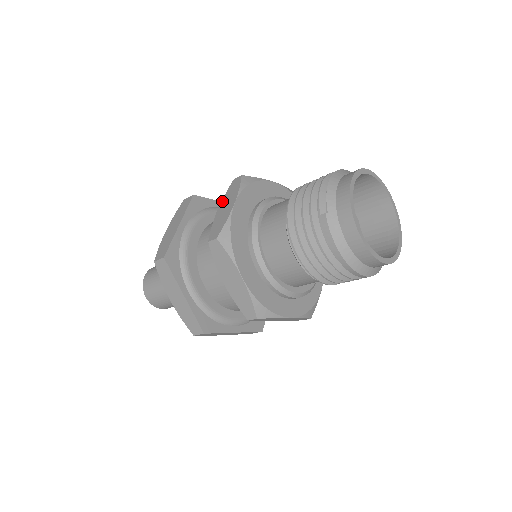
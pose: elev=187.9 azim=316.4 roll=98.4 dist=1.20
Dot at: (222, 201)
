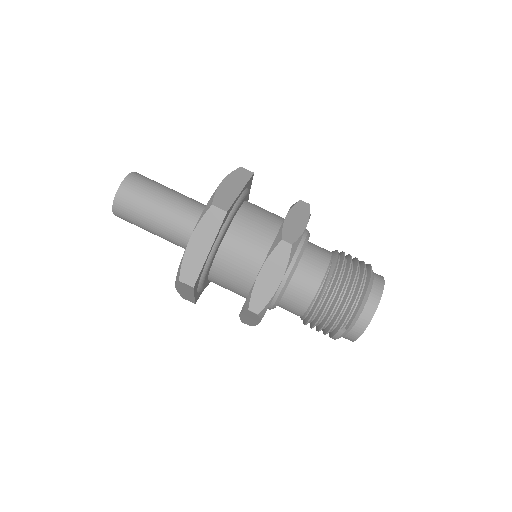
Dot at: (266, 264)
